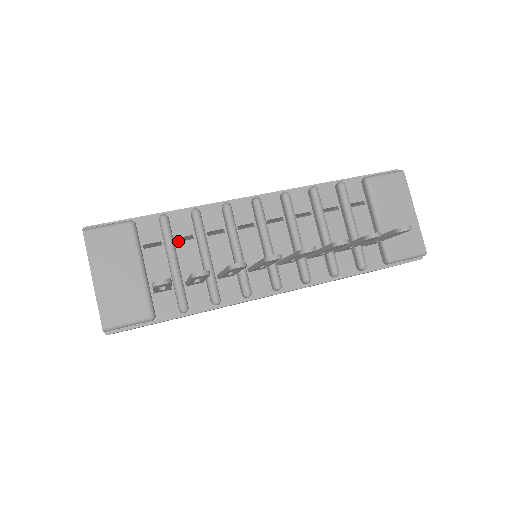
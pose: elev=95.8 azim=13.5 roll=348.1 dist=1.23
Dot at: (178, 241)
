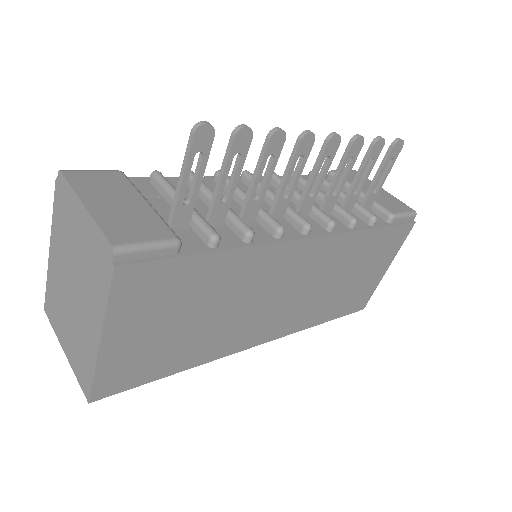
Dot at: occluded
